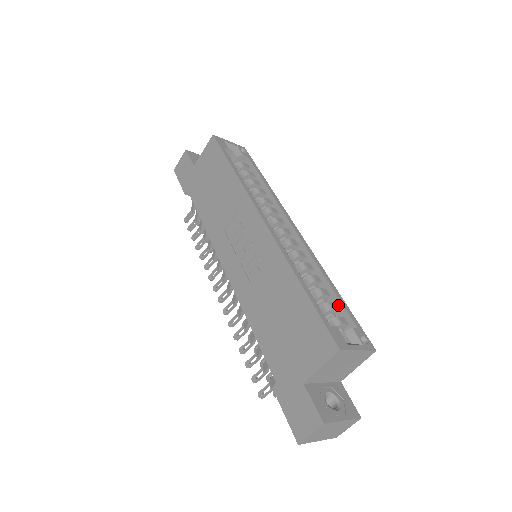
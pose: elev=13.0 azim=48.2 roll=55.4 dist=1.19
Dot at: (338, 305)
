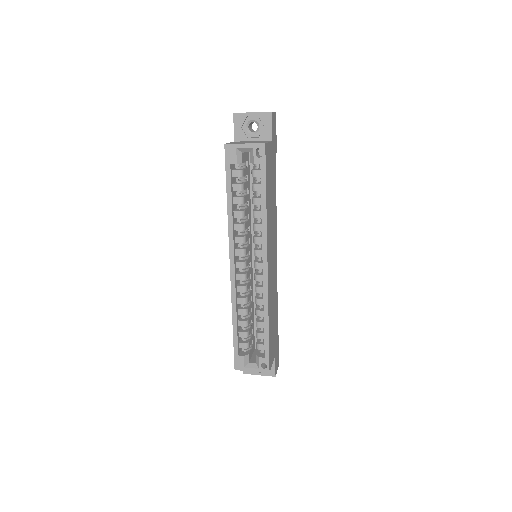
Dot at: (265, 337)
